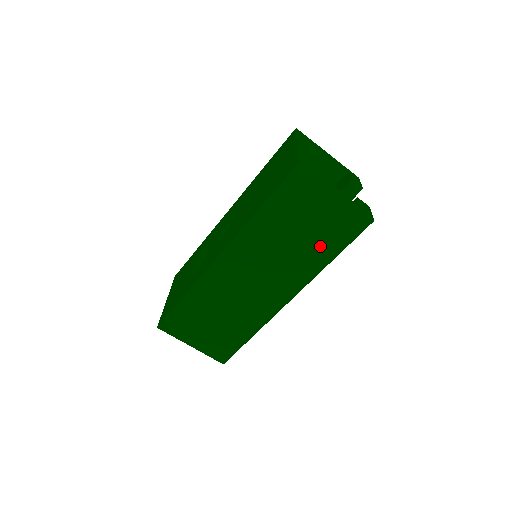
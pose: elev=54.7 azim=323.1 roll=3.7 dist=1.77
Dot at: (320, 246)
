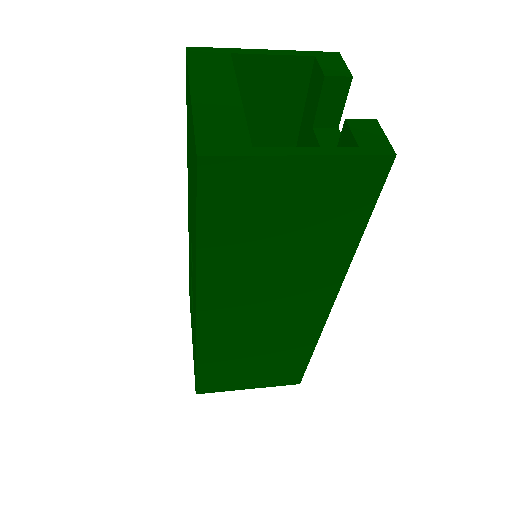
Dot at: (328, 234)
